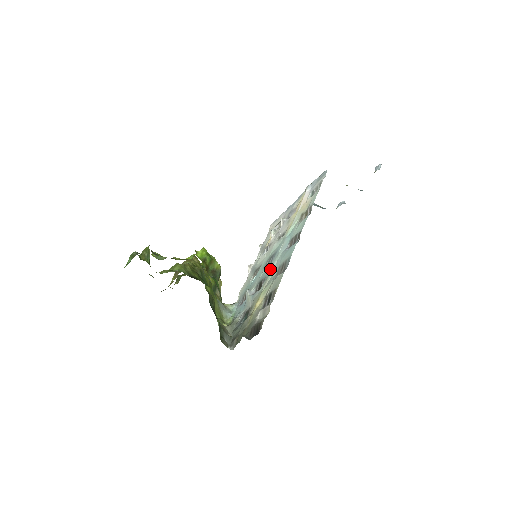
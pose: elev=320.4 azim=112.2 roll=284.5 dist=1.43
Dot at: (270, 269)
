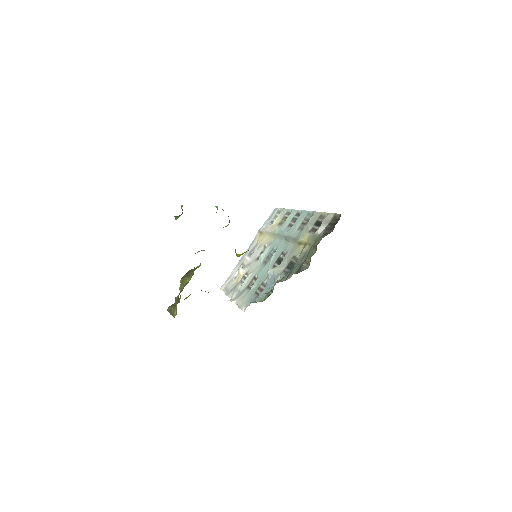
Dot at: (283, 246)
